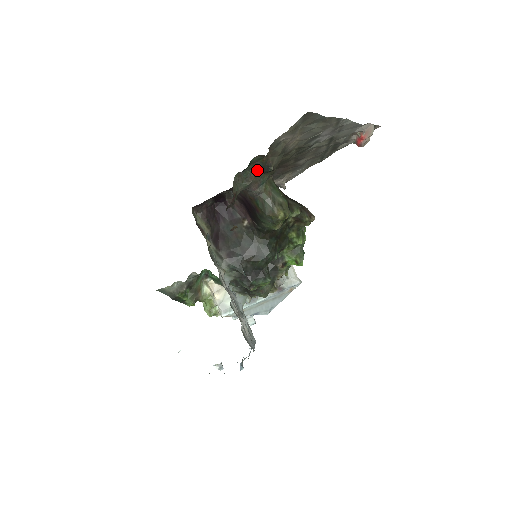
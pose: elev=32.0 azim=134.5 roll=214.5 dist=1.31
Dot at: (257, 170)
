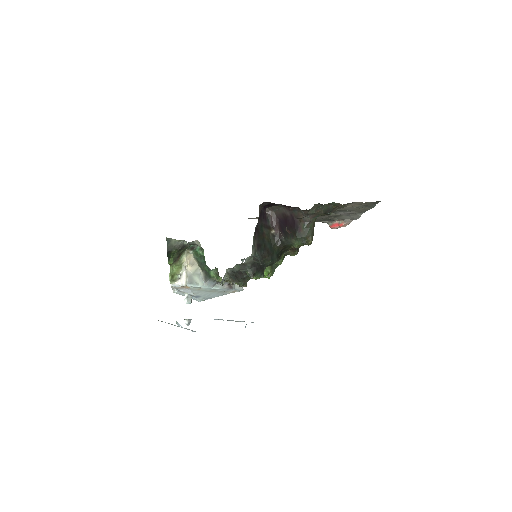
Dot at: (324, 209)
